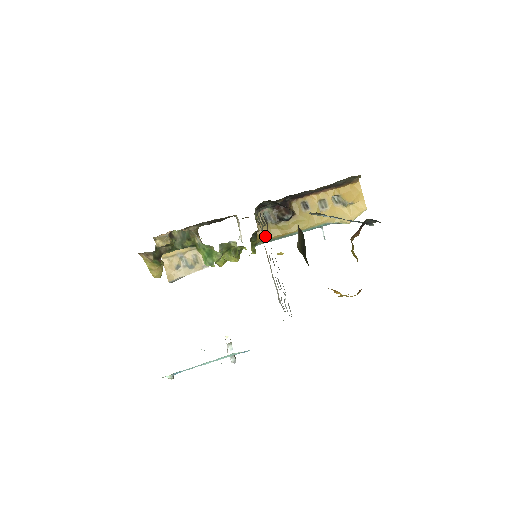
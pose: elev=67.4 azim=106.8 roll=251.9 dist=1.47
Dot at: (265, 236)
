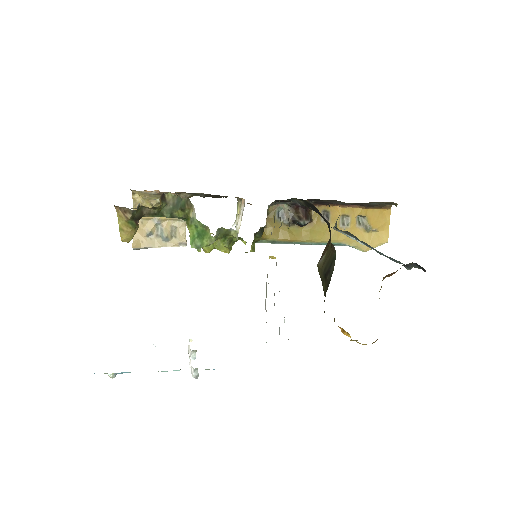
Dot at: (271, 235)
